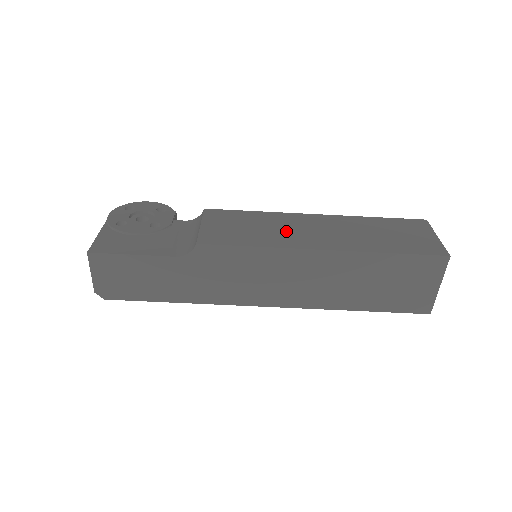
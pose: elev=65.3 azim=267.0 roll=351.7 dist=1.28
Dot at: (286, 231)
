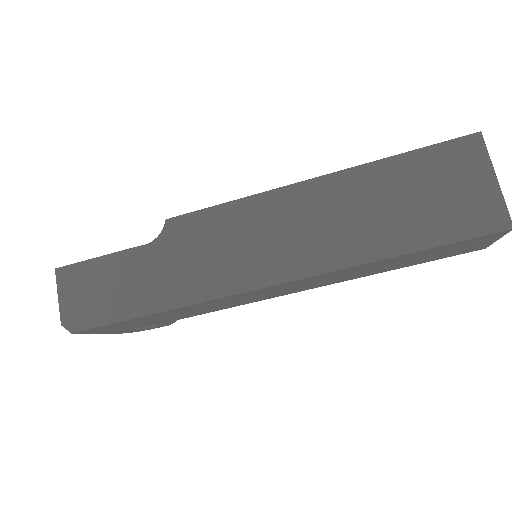
Dot at: occluded
